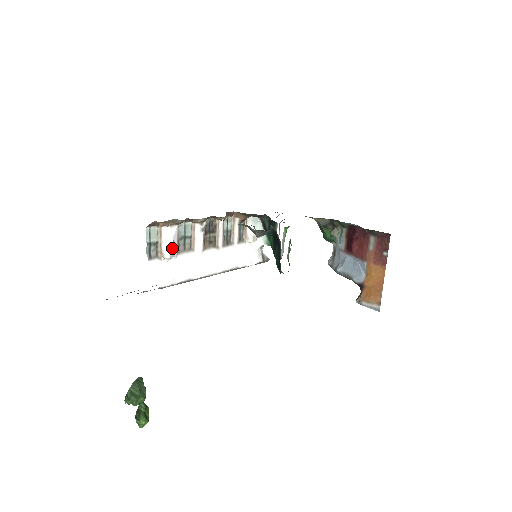
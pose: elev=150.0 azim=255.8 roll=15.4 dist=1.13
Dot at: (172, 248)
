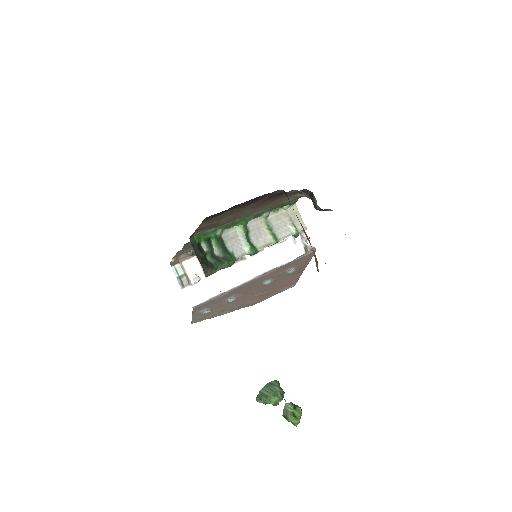
Dot at: (194, 275)
